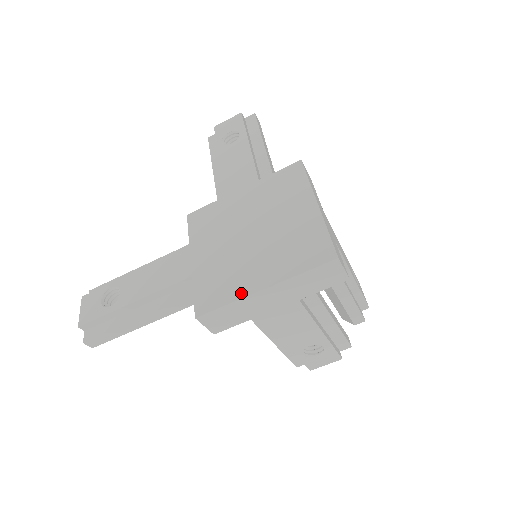
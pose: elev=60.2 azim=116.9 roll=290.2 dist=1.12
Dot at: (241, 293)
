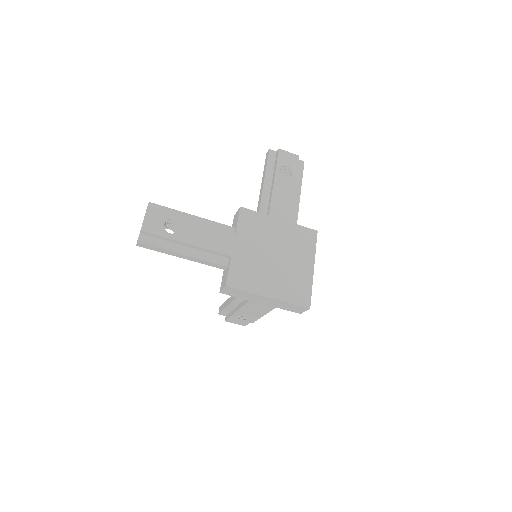
Dot at: (257, 290)
